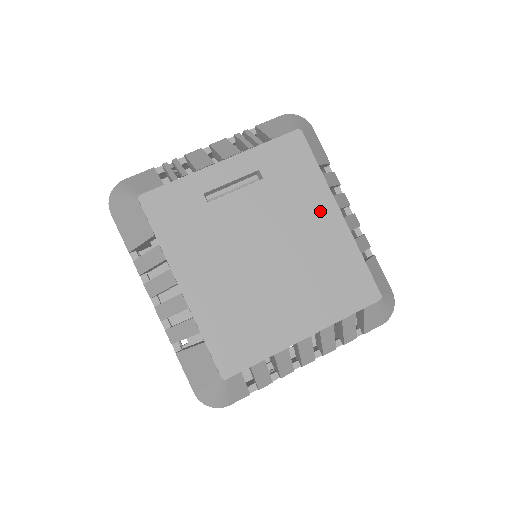
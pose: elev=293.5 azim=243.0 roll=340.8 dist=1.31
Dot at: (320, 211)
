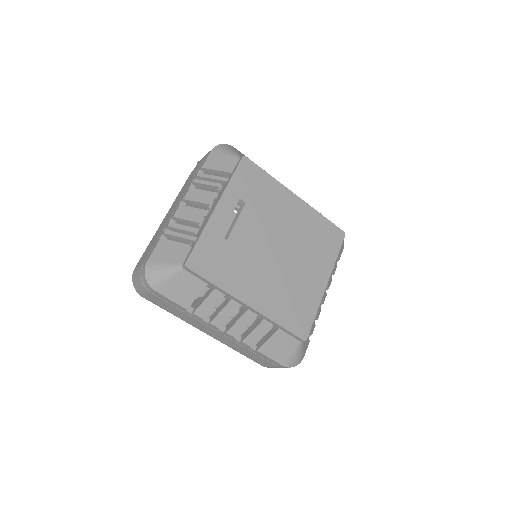
Dot at: (287, 203)
